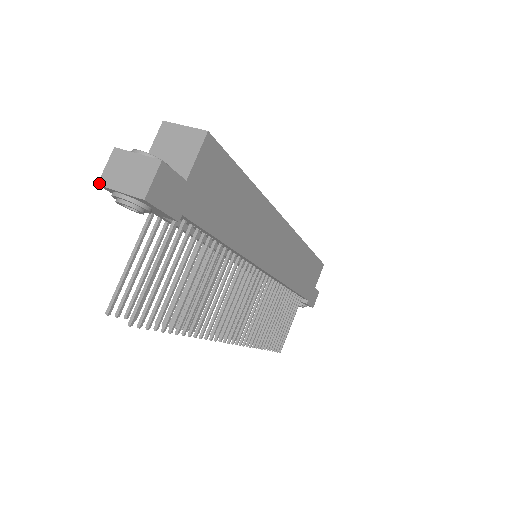
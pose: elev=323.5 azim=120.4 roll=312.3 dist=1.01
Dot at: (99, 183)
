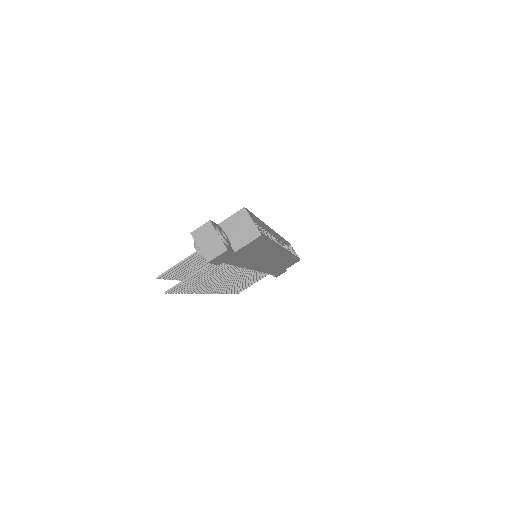
Dot at: (192, 233)
